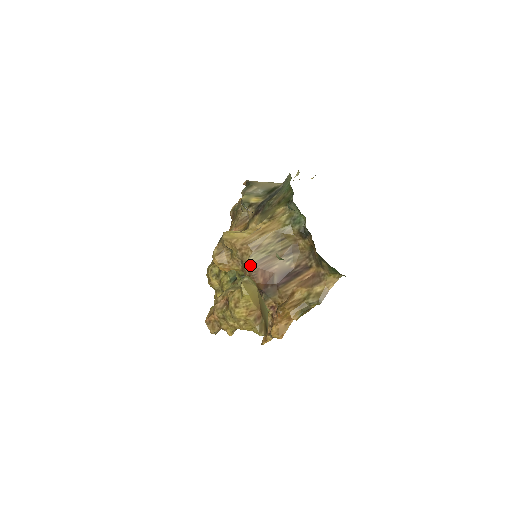
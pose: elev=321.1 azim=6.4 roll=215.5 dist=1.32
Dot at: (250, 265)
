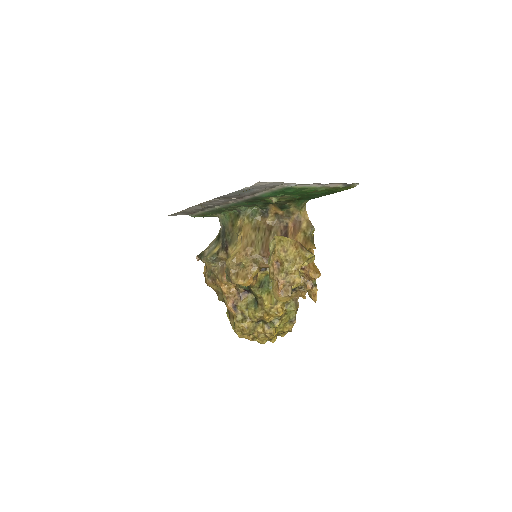
Dot at: (261, 255)
